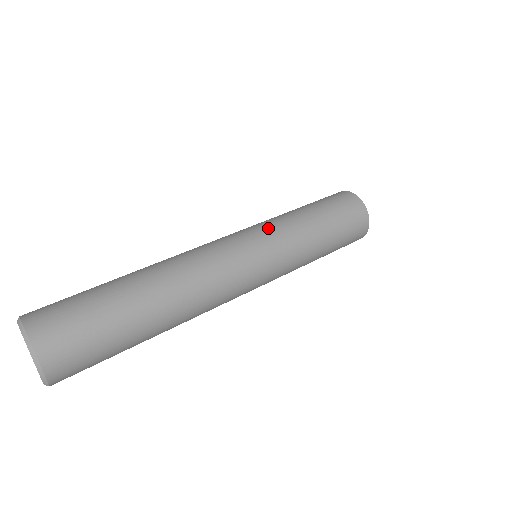
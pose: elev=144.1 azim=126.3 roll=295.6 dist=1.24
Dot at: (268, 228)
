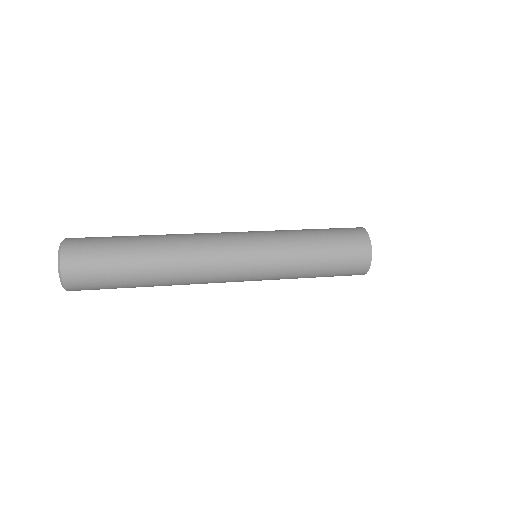
Dot at: (270, 245)
